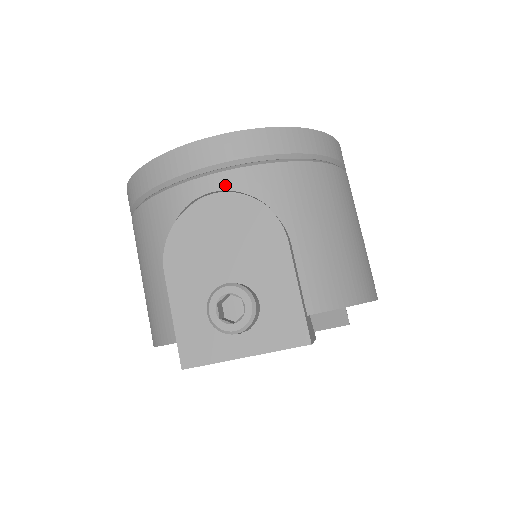
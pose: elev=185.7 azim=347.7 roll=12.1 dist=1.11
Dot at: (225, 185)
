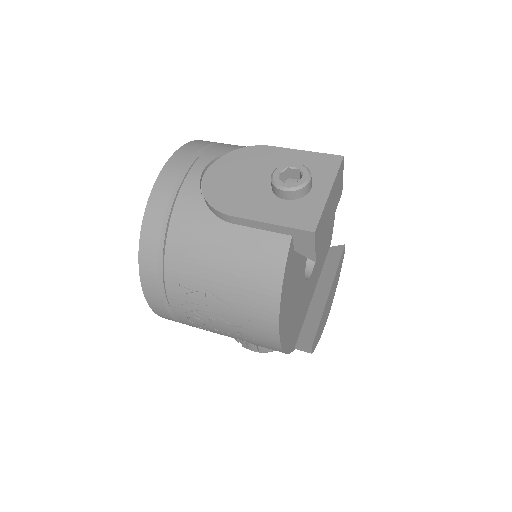
Dot at: (207, 161)
